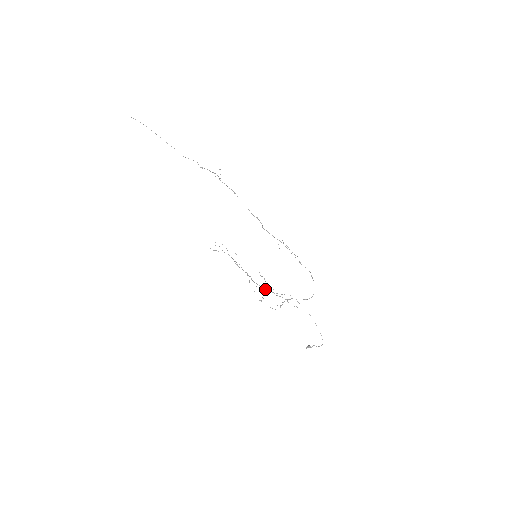
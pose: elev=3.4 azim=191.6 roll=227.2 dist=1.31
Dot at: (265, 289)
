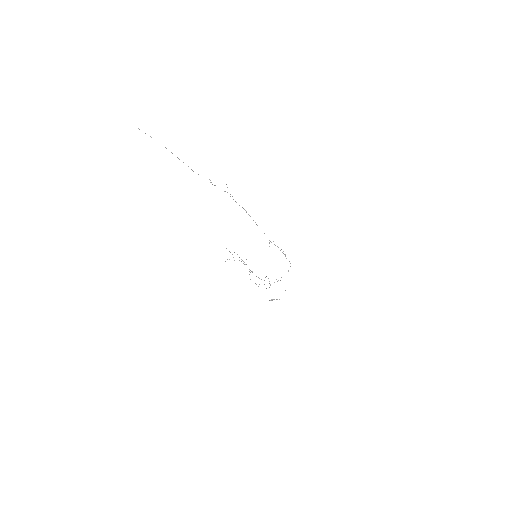
Dot at: occluded
